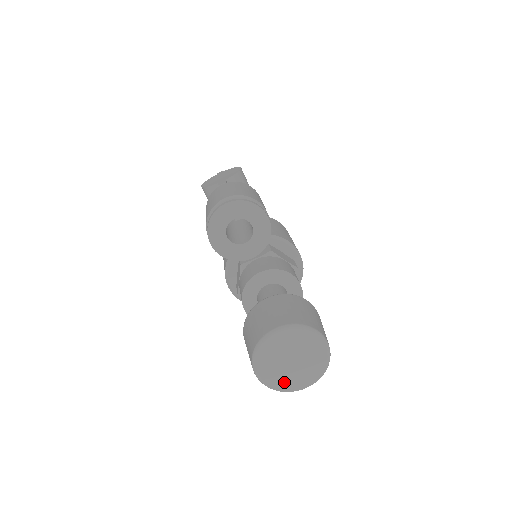
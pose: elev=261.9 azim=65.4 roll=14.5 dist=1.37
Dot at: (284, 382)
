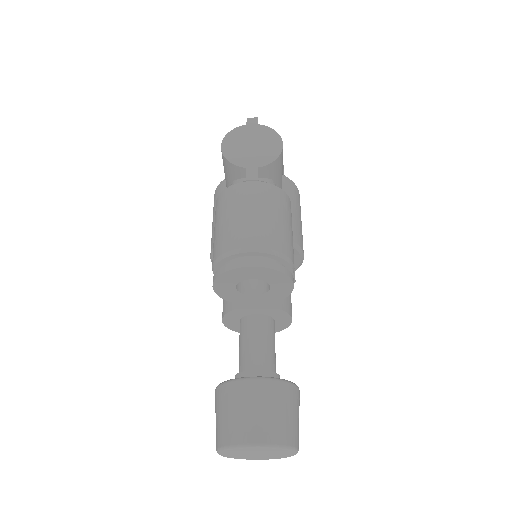
Dot at: (241, 457)
